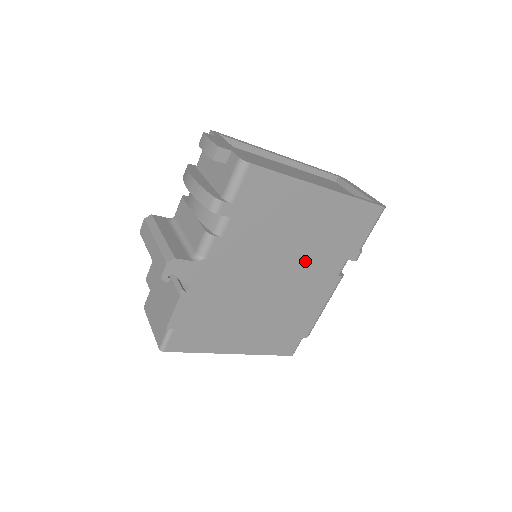
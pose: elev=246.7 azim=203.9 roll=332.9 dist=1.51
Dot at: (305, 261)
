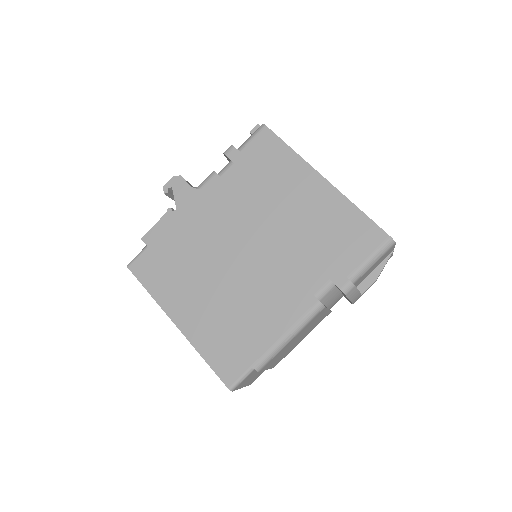
Dot at: (283, 250)
